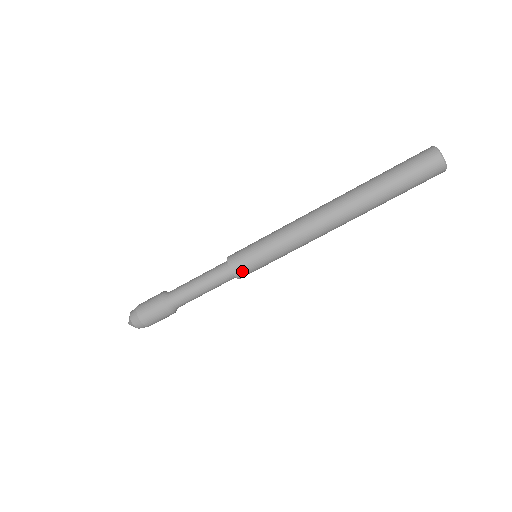
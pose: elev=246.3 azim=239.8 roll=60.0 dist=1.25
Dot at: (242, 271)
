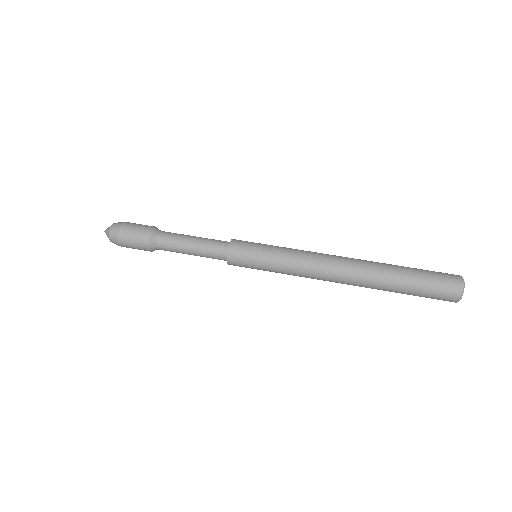
Dot at: (240, 241)
